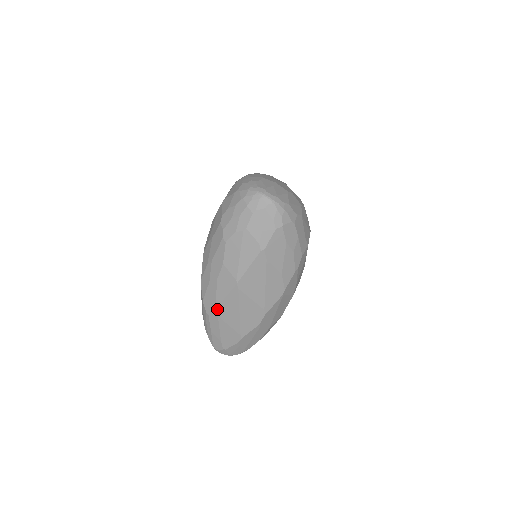
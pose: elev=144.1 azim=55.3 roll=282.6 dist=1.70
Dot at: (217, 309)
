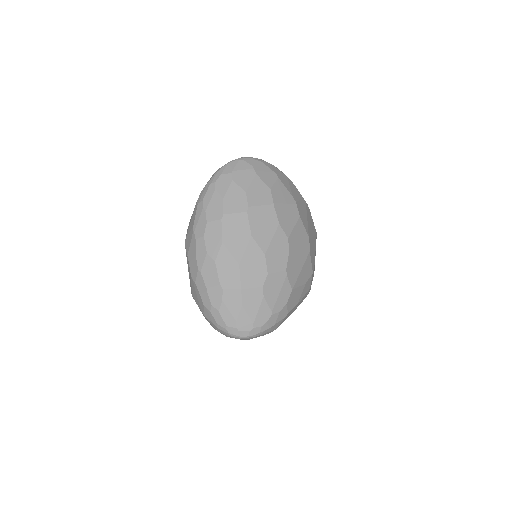
Dot at: occluded
